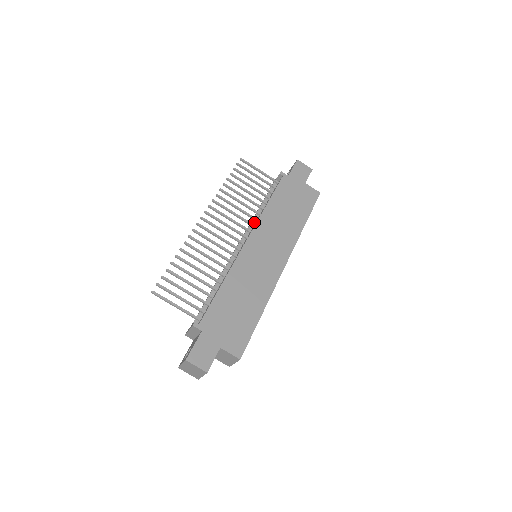
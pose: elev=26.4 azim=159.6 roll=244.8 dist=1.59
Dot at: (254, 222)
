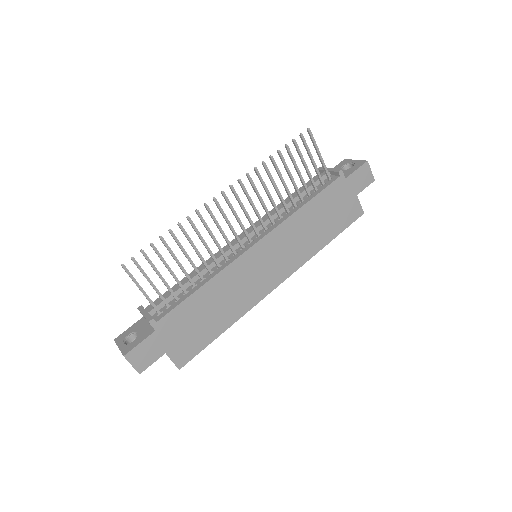
Dot at: (277, 216)
